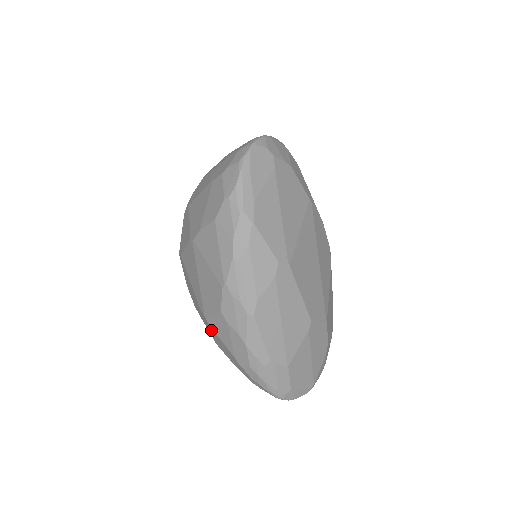
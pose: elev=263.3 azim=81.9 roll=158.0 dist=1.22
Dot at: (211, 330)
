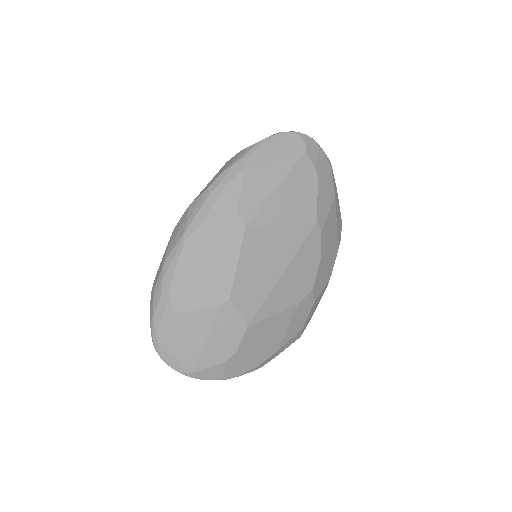
Dot at: occluded
